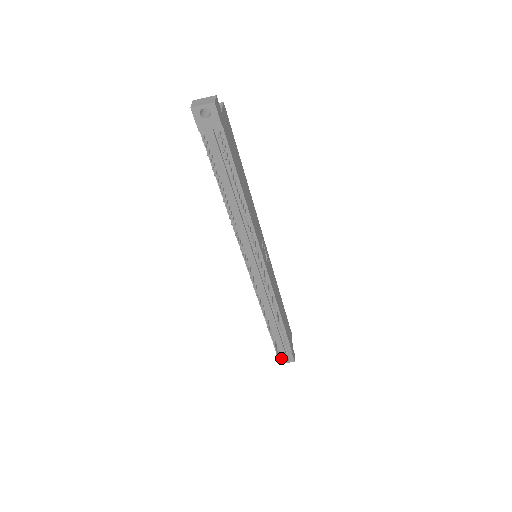
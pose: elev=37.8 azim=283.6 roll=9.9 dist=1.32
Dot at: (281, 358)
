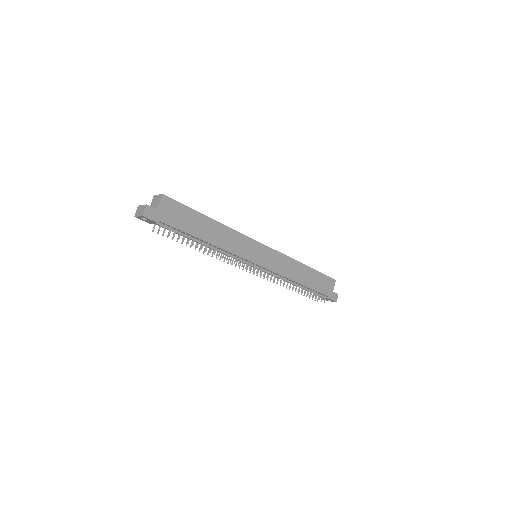
Dot at: occluded
